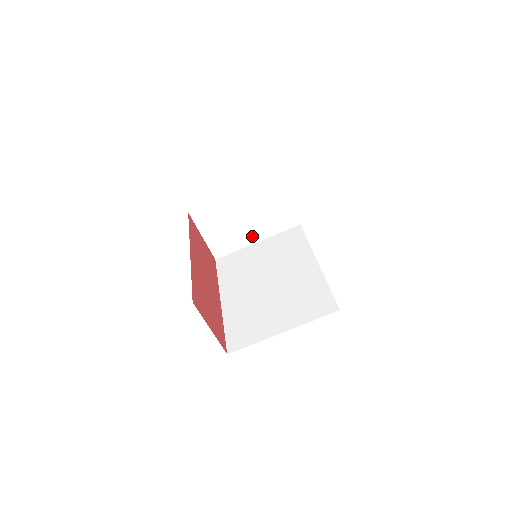
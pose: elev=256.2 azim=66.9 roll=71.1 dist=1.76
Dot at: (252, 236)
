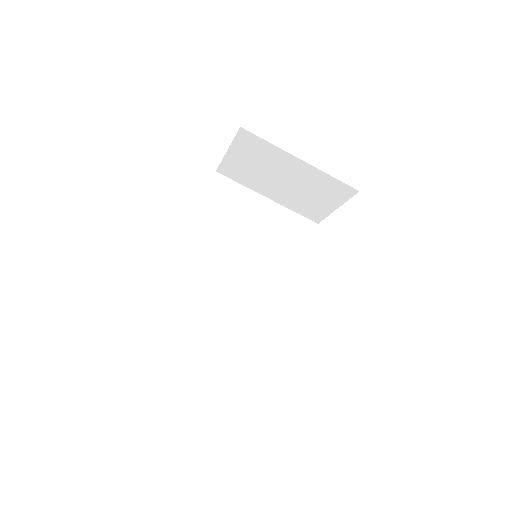
Dot at: (270, 192)
